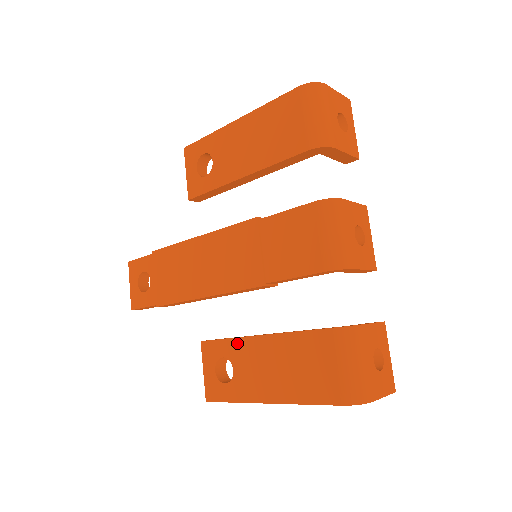
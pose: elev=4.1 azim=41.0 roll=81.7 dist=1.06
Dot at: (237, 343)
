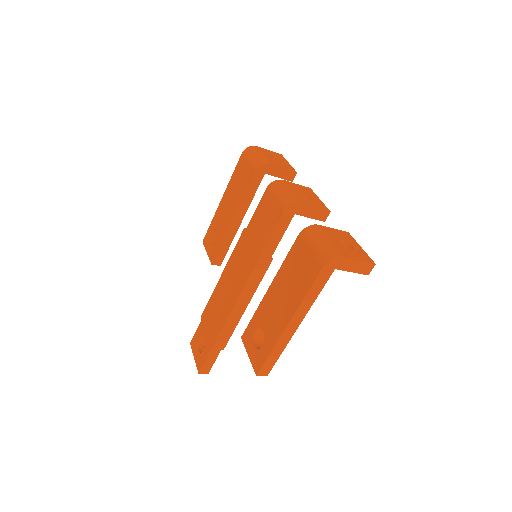
Dot at: (259, 310)
